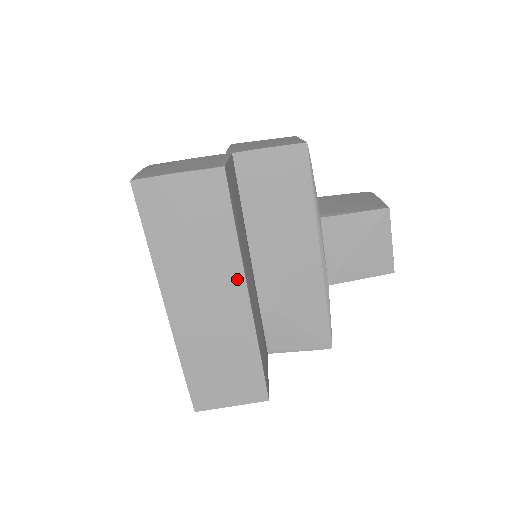
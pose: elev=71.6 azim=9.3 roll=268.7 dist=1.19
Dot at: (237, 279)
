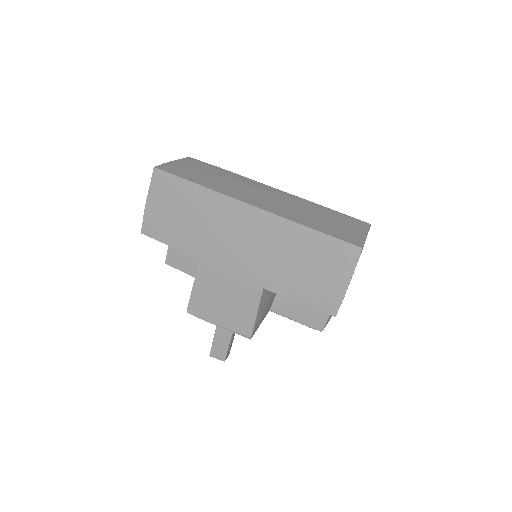
Dot at: (262, 185)
